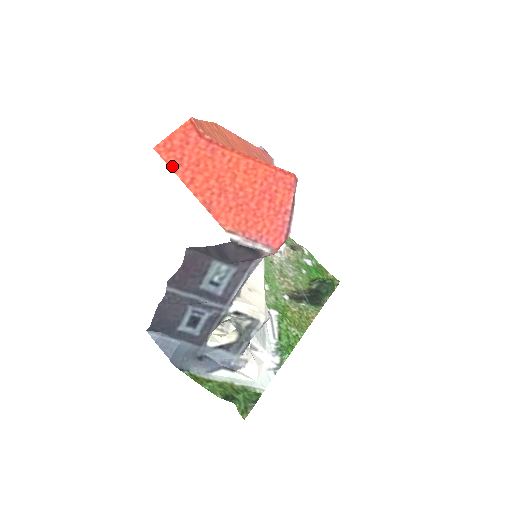
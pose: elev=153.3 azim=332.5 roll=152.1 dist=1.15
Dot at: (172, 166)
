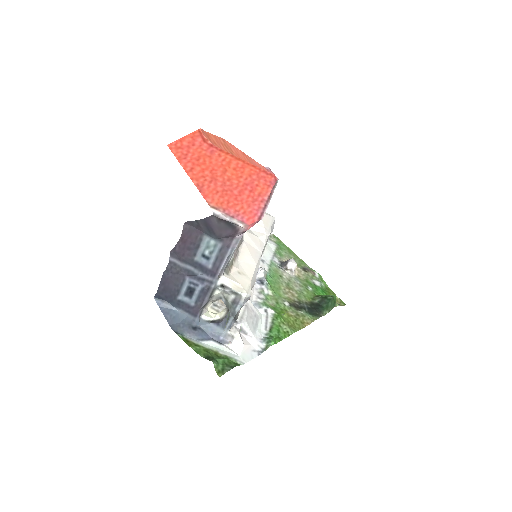
Dot at: (178, 158)
